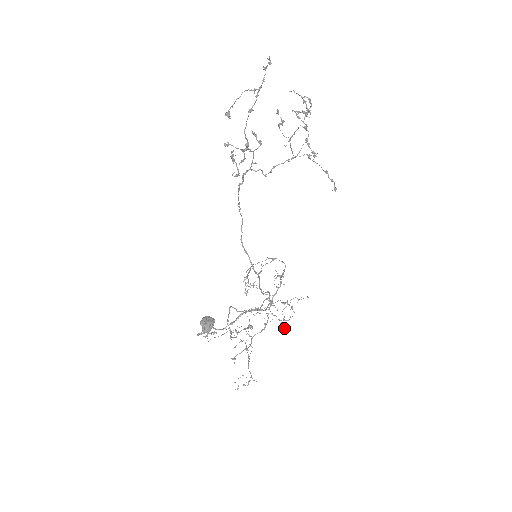
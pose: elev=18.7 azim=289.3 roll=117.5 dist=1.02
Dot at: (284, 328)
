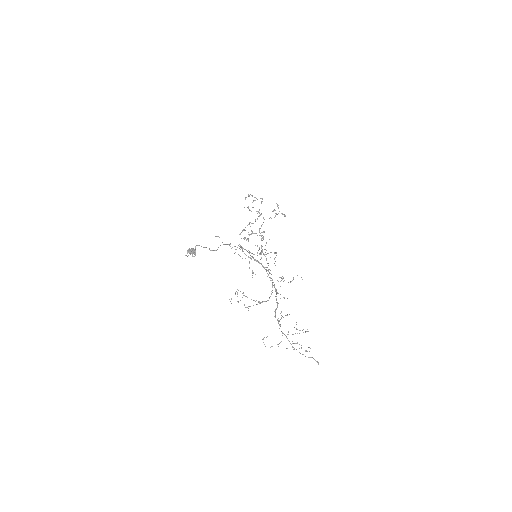
Dot at: (281, 278)
